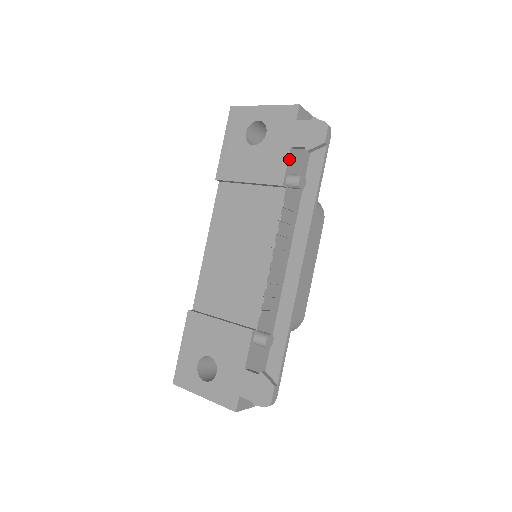
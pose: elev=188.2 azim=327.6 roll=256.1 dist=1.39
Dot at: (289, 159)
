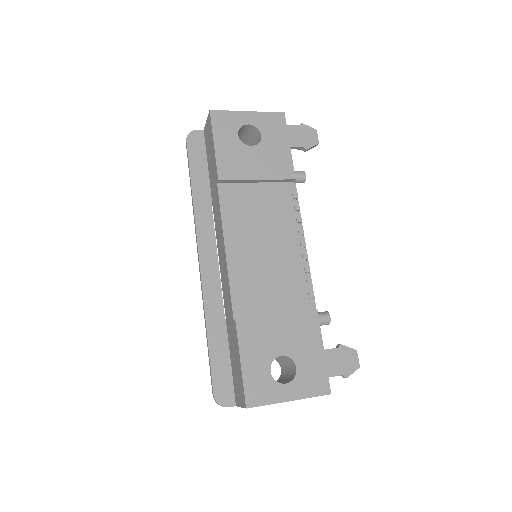
Dot at: (291, 157)
